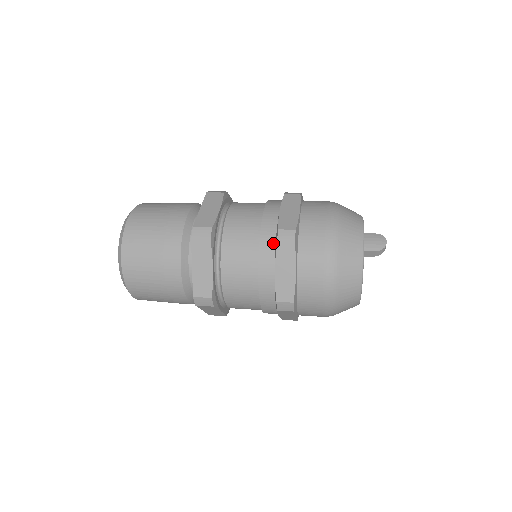
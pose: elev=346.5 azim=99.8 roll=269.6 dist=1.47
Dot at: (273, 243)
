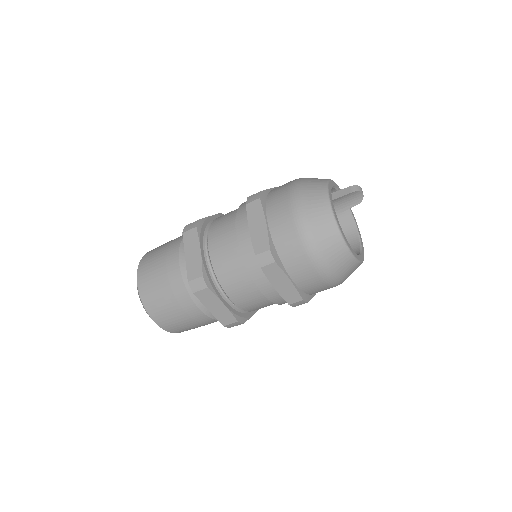
Dot at: occluded
